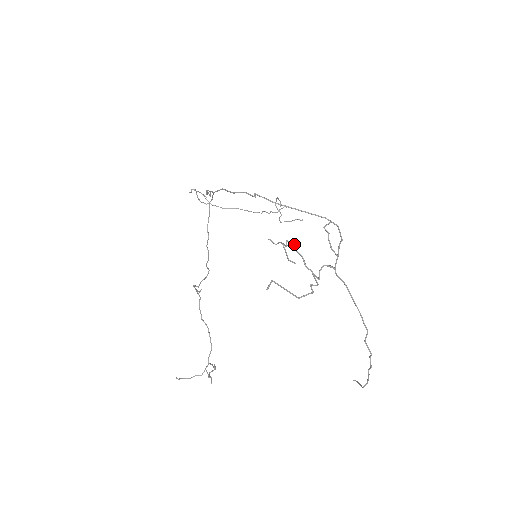
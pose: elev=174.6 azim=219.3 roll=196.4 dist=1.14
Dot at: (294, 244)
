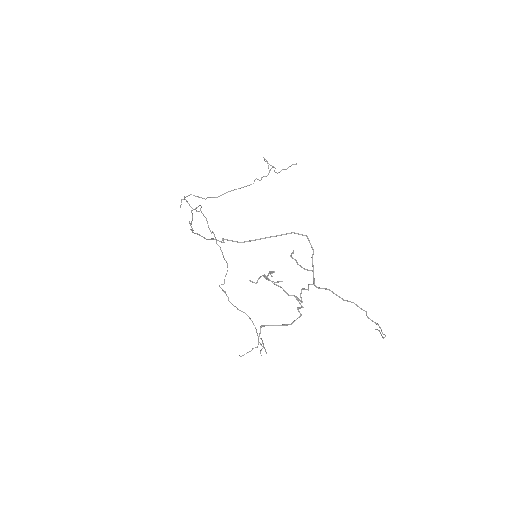
Dot at: (273, 272)
